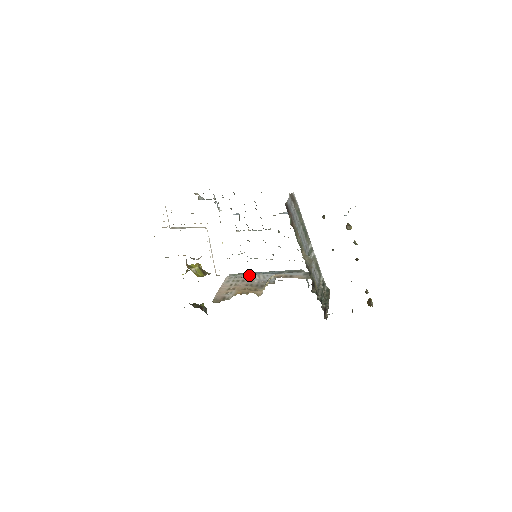
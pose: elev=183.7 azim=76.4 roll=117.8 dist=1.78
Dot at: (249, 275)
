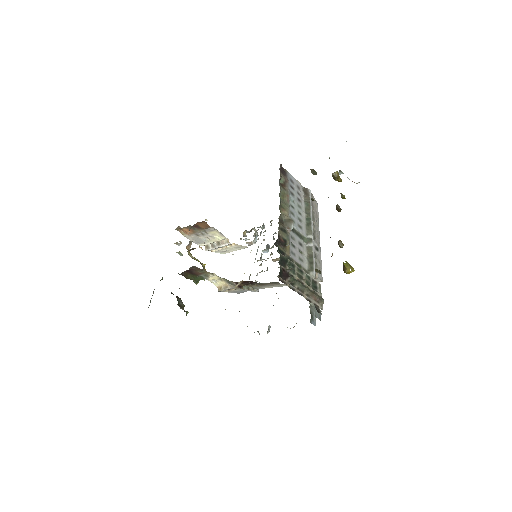
Dot at: occluded
